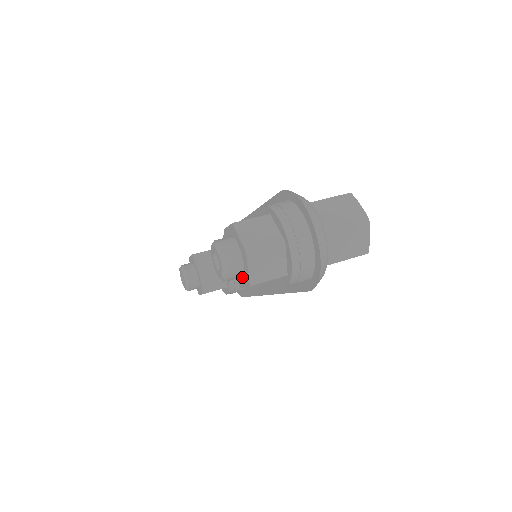
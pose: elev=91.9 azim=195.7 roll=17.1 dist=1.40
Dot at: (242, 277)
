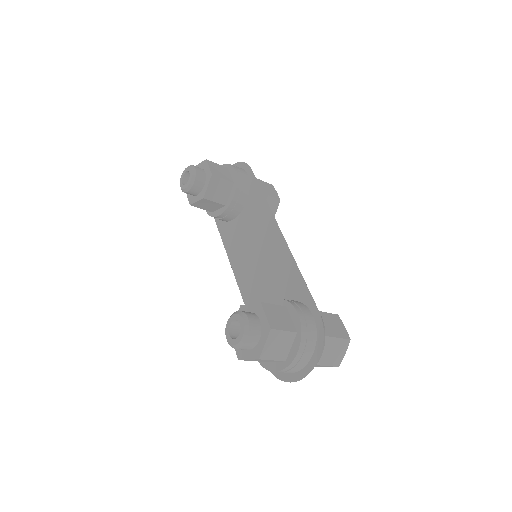
Dot at: occluded
